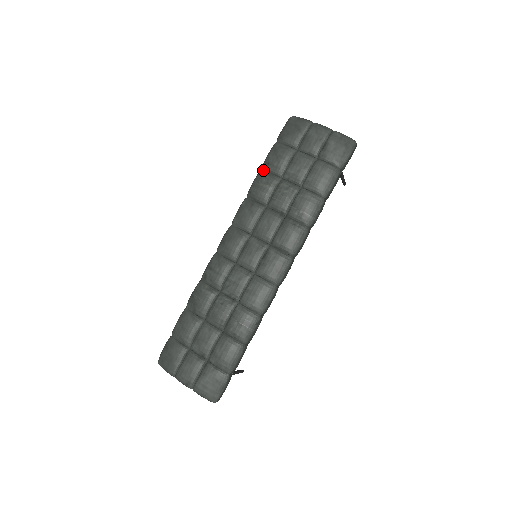
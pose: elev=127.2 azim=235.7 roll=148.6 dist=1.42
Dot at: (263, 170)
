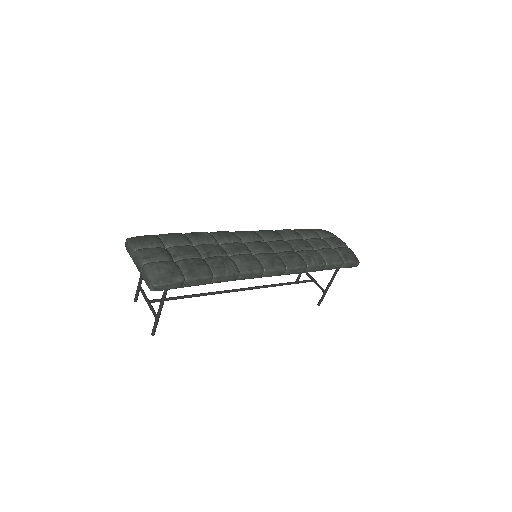
Dot at: (294, 230)
